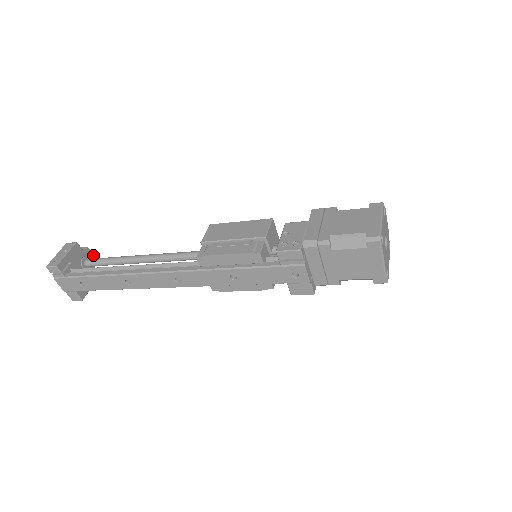
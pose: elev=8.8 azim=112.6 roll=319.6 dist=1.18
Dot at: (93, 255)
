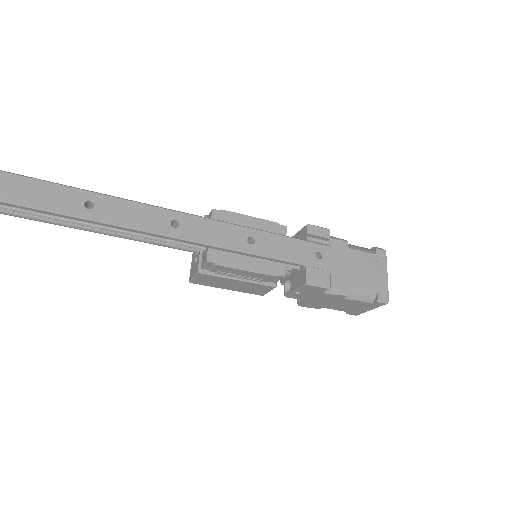
Dot at: out of frame
